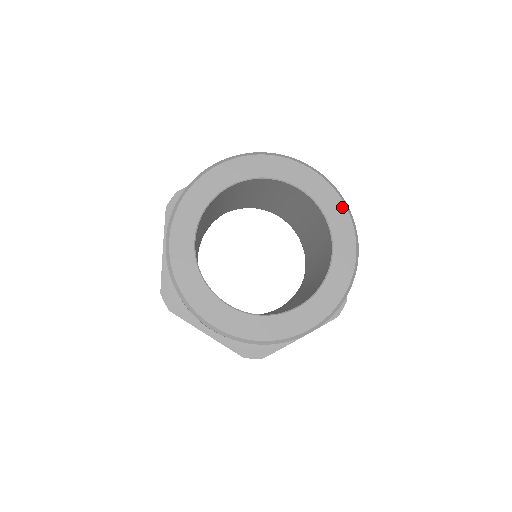
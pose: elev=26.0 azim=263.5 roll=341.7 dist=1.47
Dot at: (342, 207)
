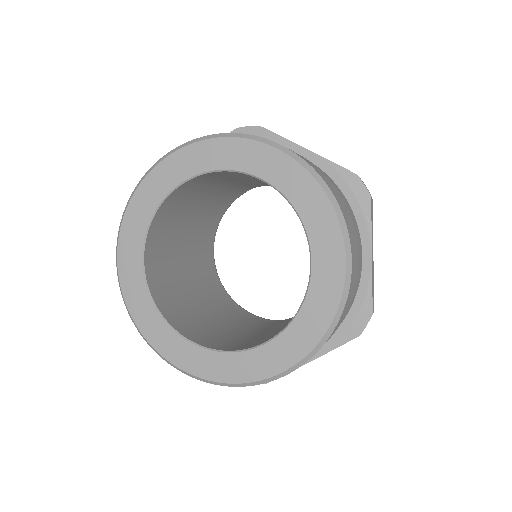
Dot at: (323, 199)
